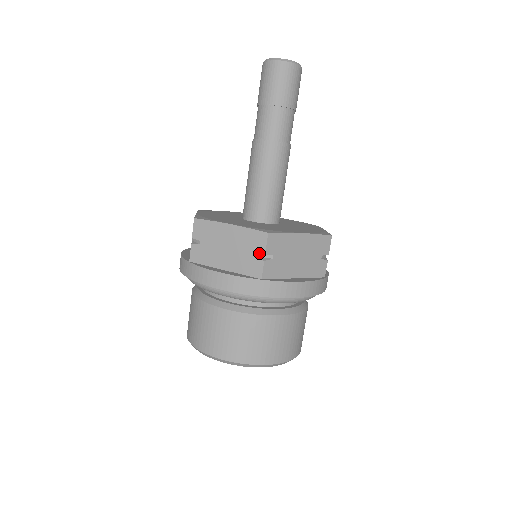
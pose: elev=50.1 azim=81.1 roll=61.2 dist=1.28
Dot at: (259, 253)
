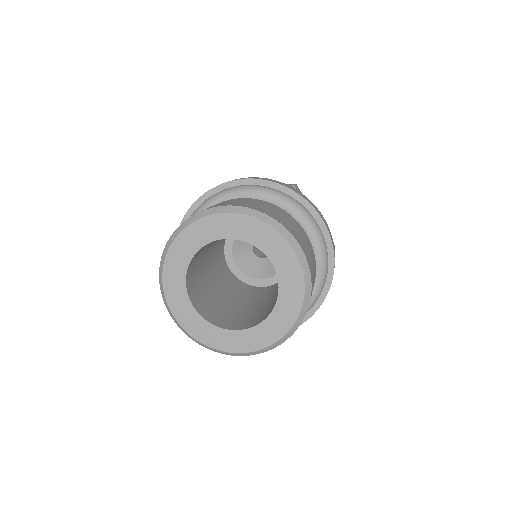
Dot at: occluded
